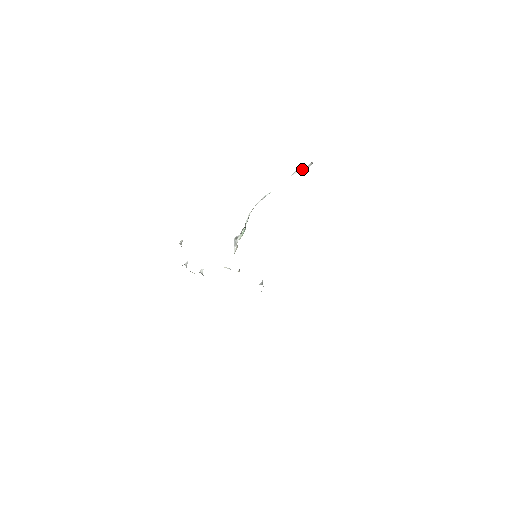
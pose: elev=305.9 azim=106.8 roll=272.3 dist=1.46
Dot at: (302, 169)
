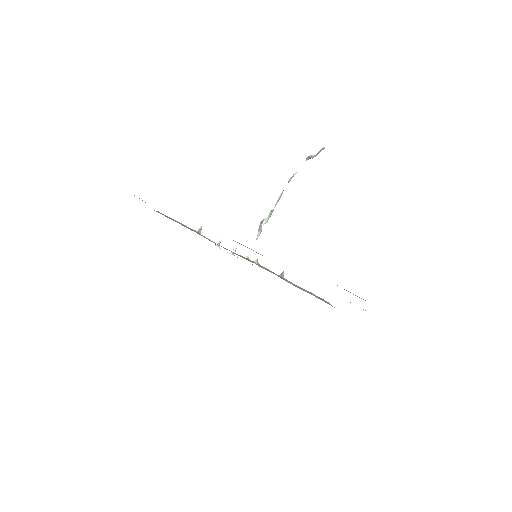
Dot at: (311, 156)
